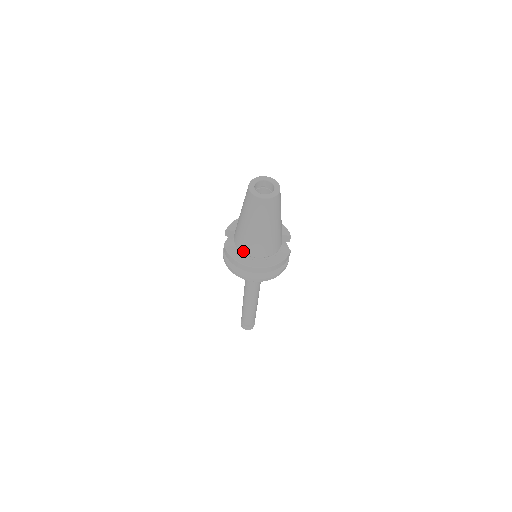
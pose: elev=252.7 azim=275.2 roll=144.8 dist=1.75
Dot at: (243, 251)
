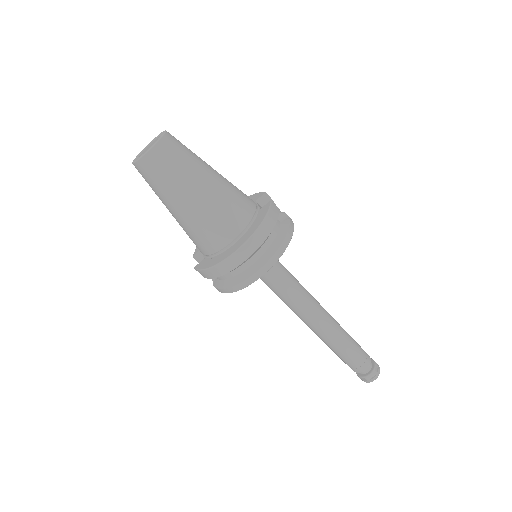
Dot at: (212, 250)
